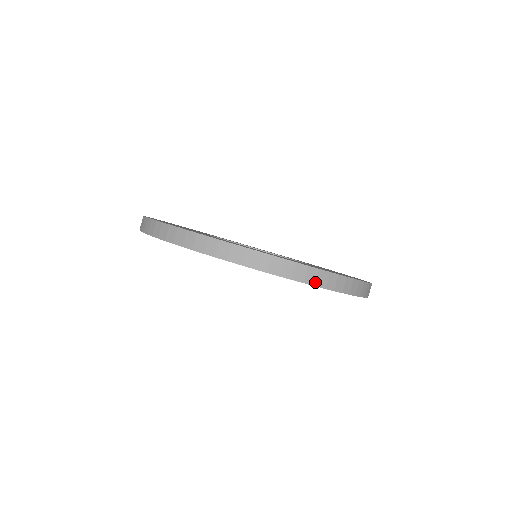
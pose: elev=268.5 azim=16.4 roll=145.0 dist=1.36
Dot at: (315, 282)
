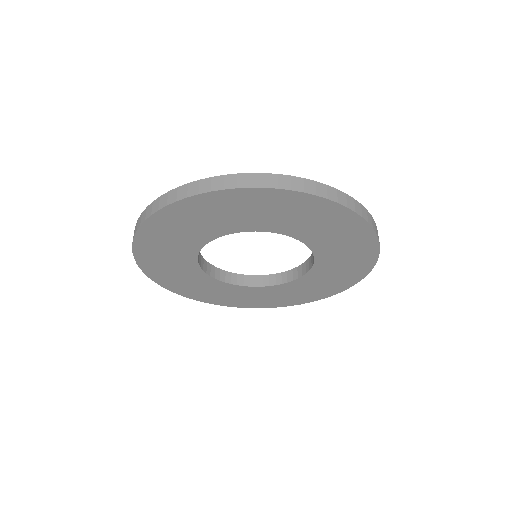
Dot at: (376, 231)
